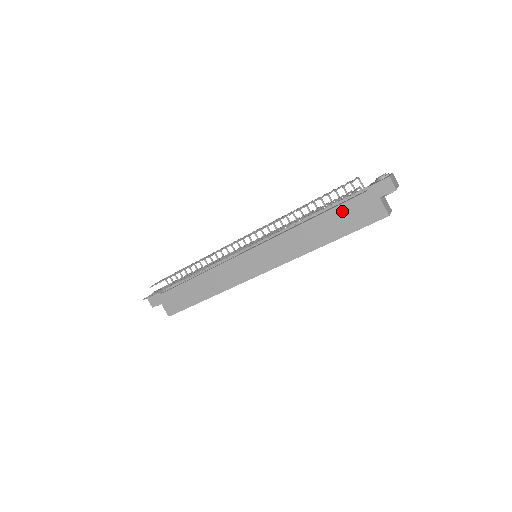
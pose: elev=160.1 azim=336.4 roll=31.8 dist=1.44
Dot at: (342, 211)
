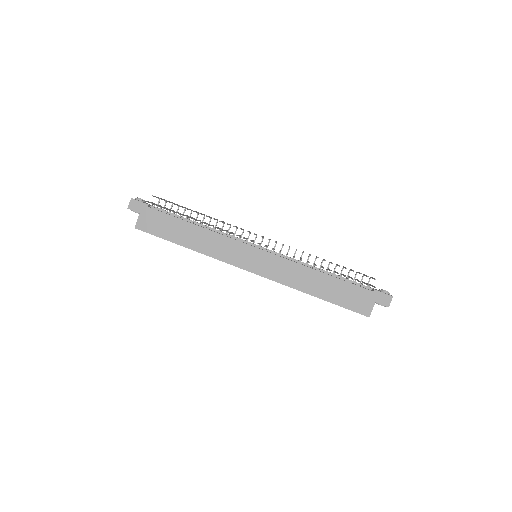
Dot at: (346, 287)
